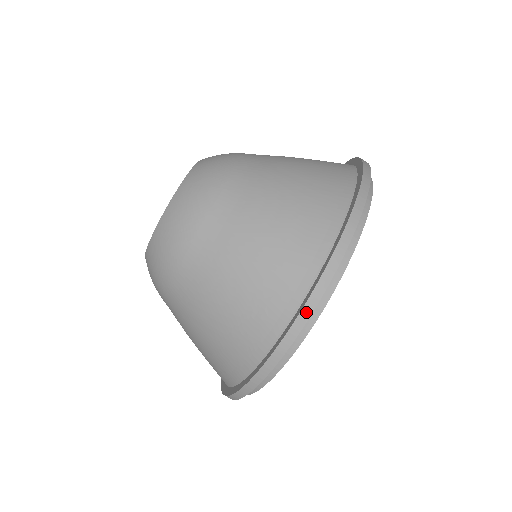
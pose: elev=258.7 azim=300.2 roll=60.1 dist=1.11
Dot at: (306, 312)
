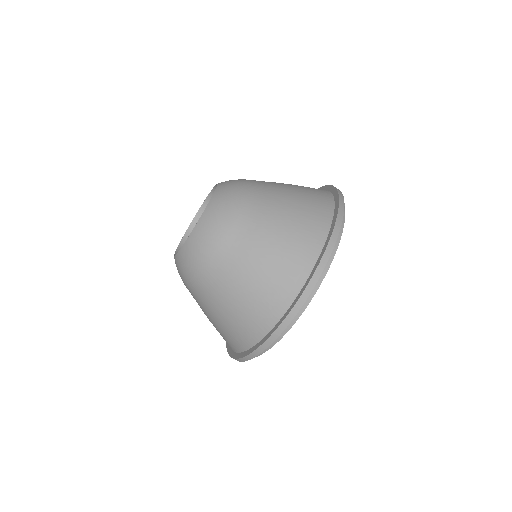
Dot at: (307, 292)
